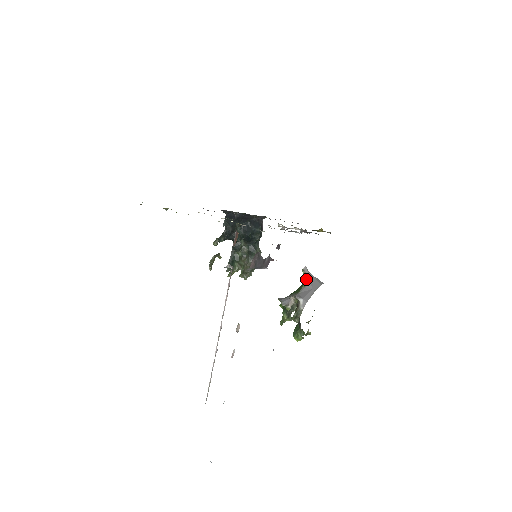
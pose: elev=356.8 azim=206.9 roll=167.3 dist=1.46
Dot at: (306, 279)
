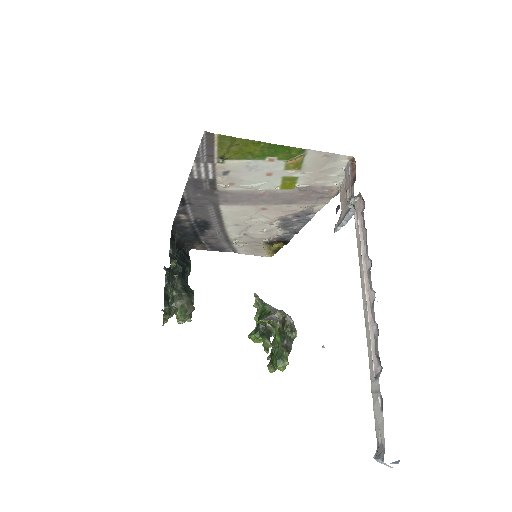
Dot at: (261, 305)
